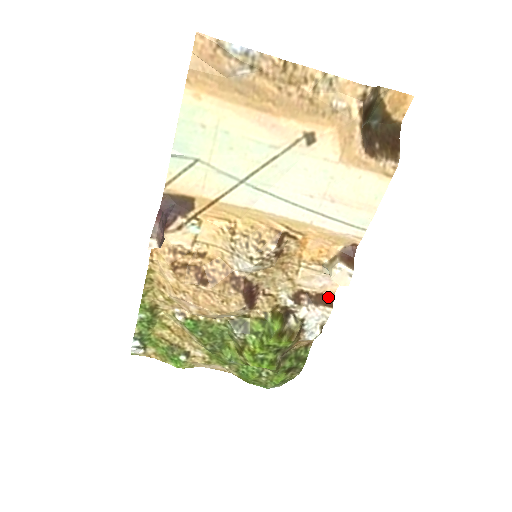
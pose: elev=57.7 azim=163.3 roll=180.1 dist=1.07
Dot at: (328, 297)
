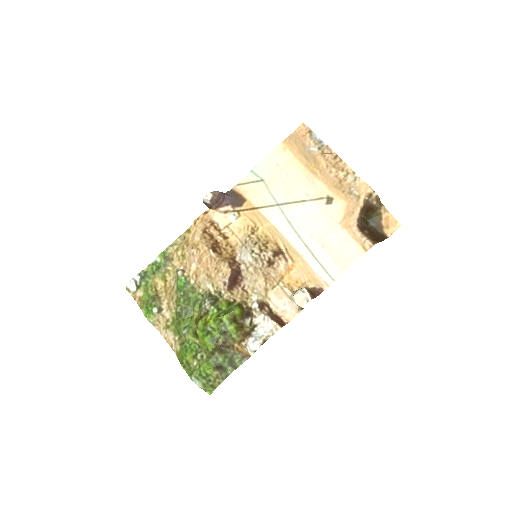
Dot at: (283, 322)
